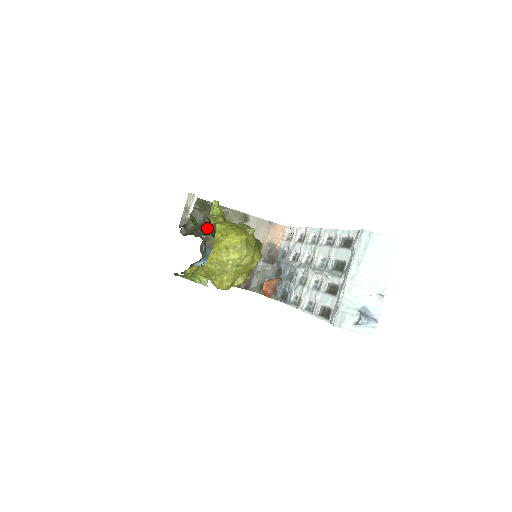
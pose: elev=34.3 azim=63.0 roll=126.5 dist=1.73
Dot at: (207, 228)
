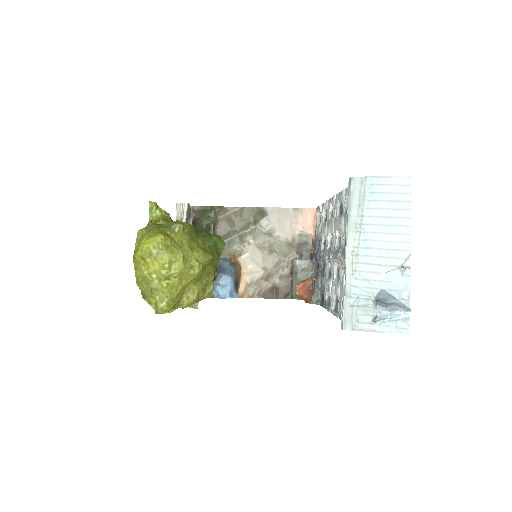
Dot at: occluded
